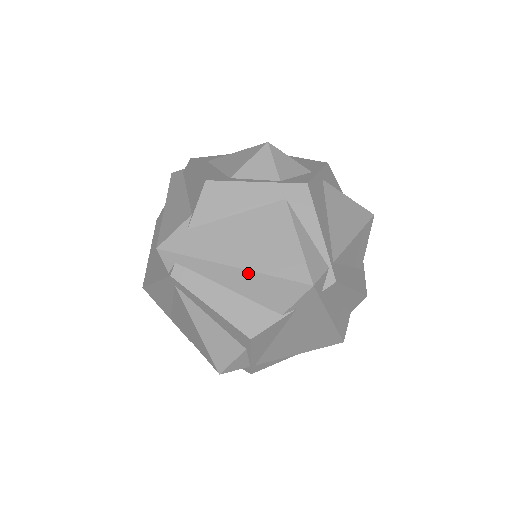
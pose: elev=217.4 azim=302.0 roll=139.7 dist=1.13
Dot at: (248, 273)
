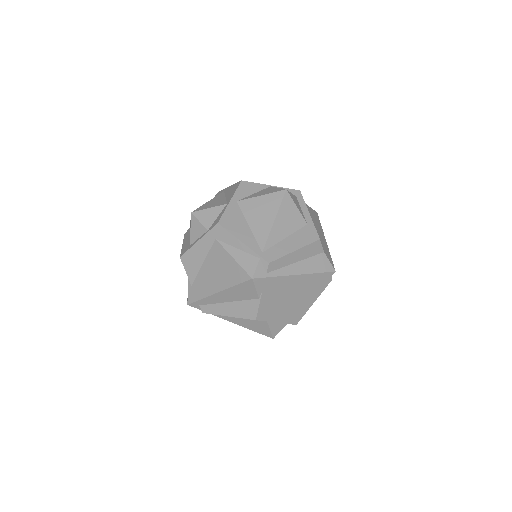
Dot at: (225, 291)
